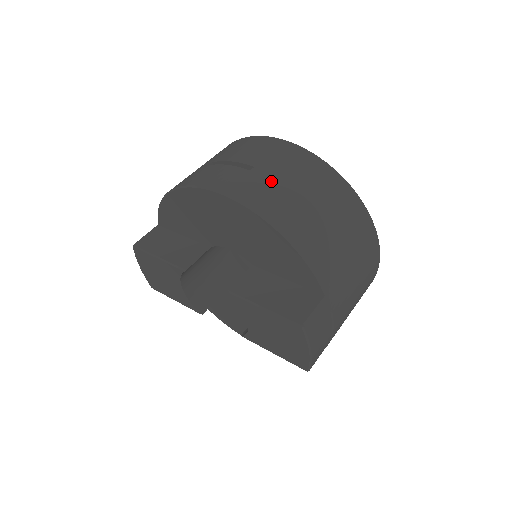
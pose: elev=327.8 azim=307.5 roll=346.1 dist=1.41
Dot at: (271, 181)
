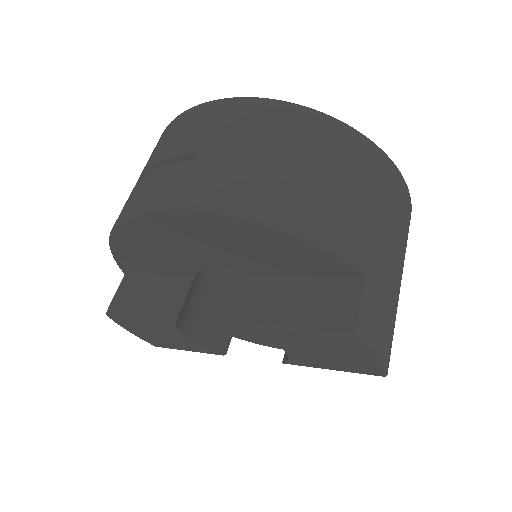
Dot at: (225, 161)
